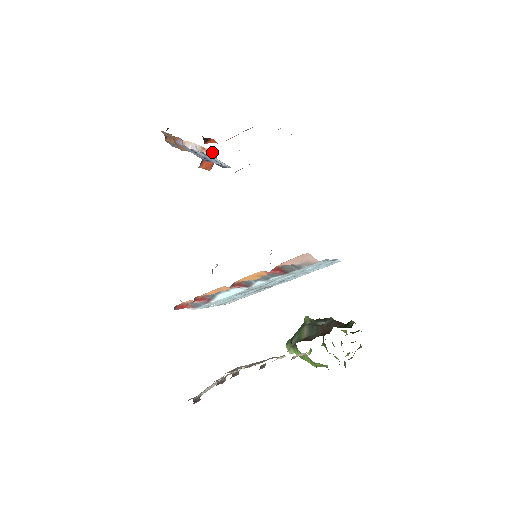
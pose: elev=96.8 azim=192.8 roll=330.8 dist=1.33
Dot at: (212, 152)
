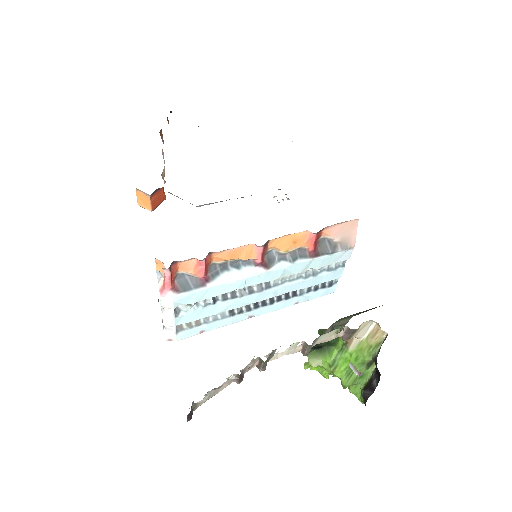
Dot at: (163, 191)
